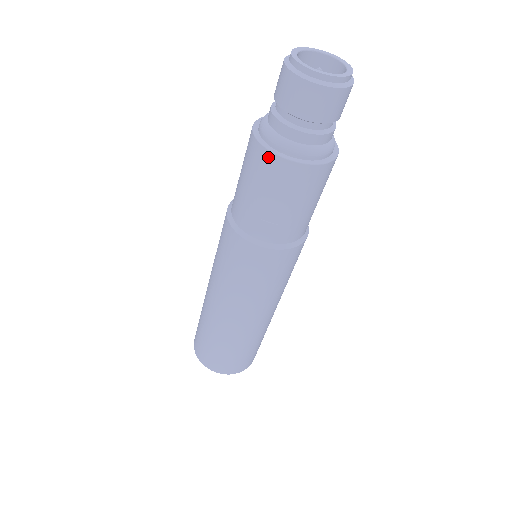
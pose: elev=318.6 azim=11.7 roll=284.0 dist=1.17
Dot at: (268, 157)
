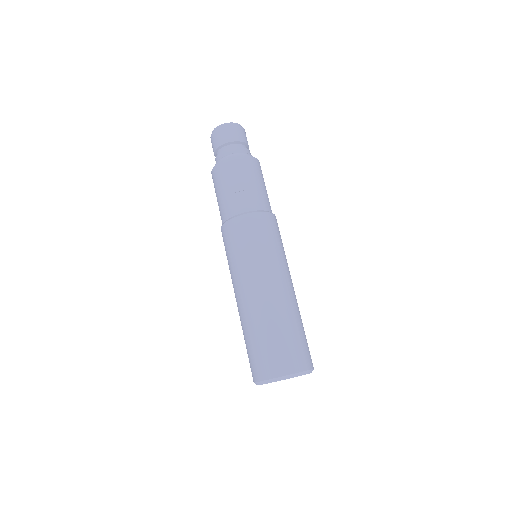
Dot at: (221, 165)
